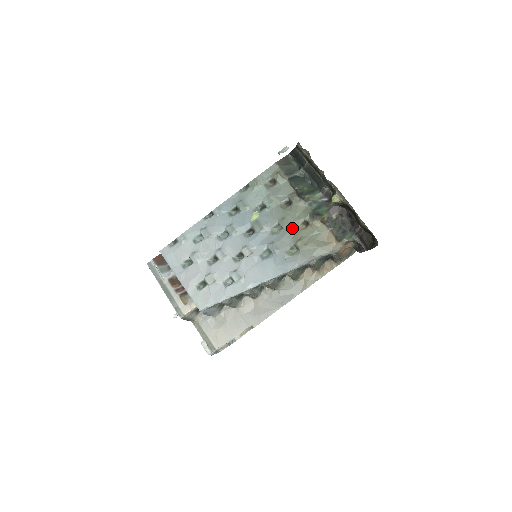
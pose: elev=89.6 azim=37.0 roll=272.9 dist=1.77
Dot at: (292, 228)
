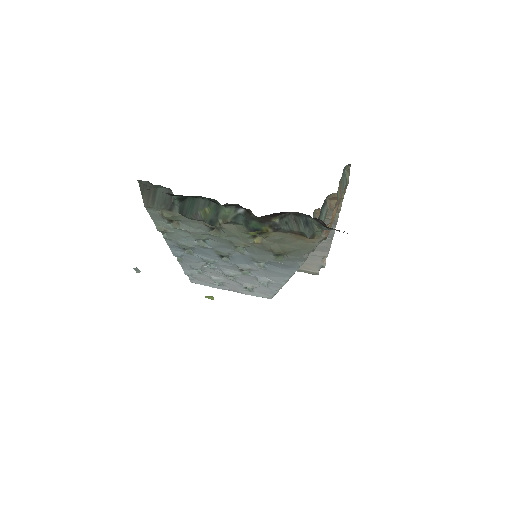
Dot at: (251, 245)
